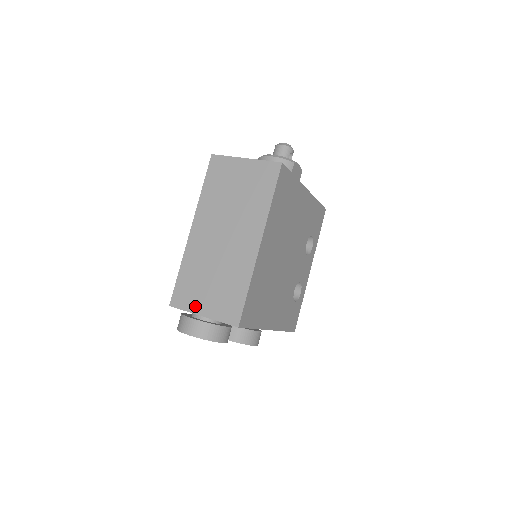
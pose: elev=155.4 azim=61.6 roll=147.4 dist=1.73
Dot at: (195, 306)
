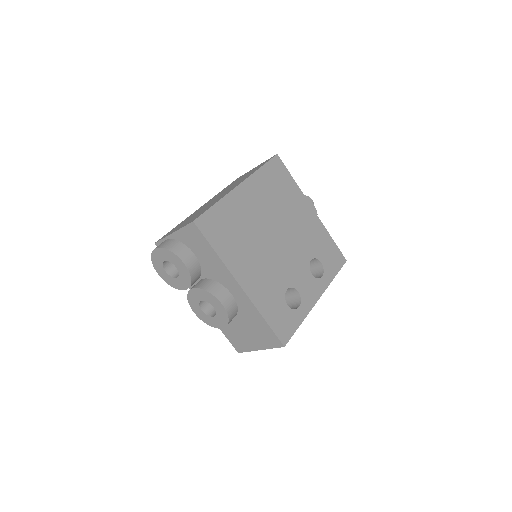
Dot at: occluded
